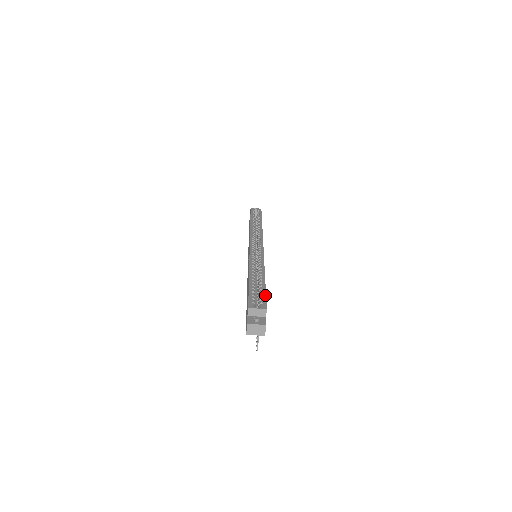
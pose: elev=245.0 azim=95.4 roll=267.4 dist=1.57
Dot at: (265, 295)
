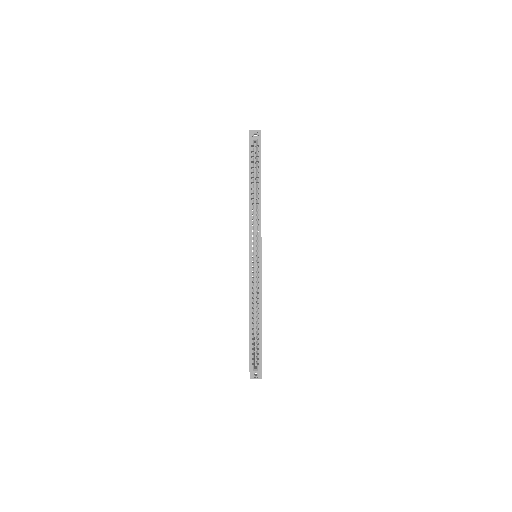
Dot at: (261, 353)
